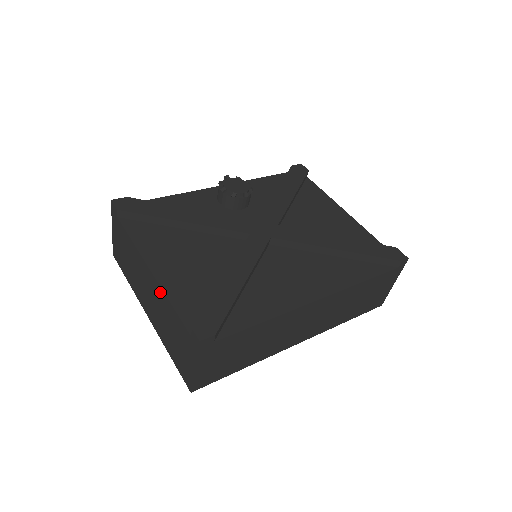
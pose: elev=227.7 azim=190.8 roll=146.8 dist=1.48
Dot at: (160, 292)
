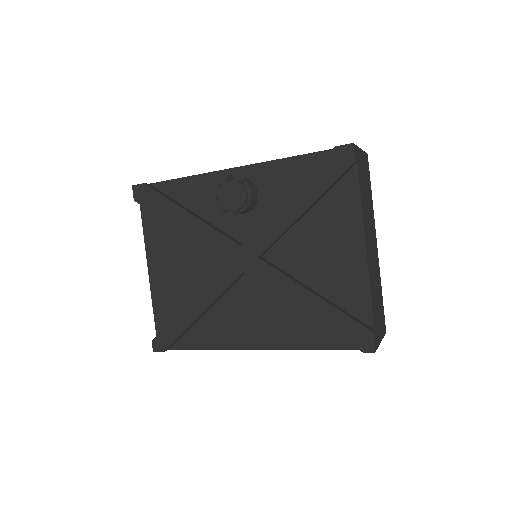
Dot at: occluded
